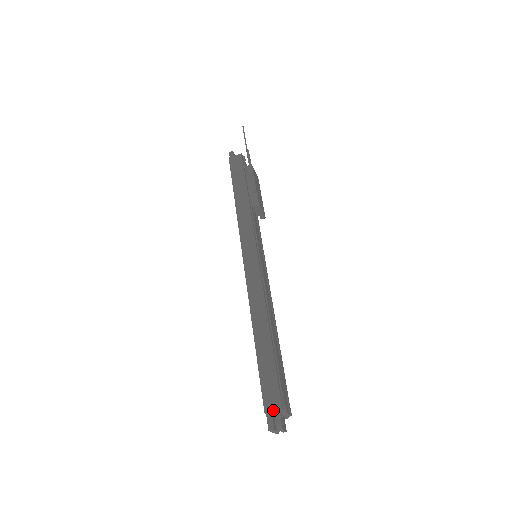
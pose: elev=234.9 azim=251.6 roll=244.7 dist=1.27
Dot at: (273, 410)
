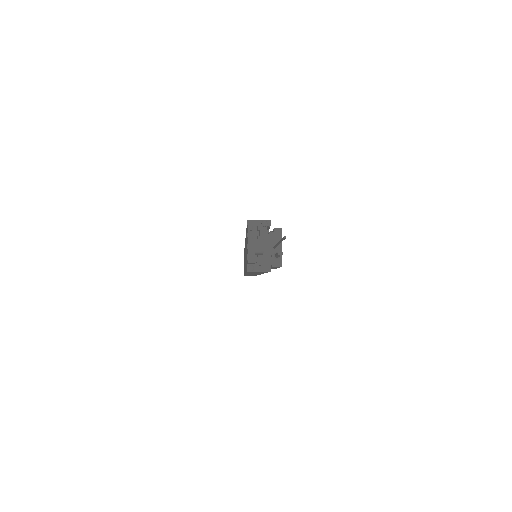
Dot at: occluded
